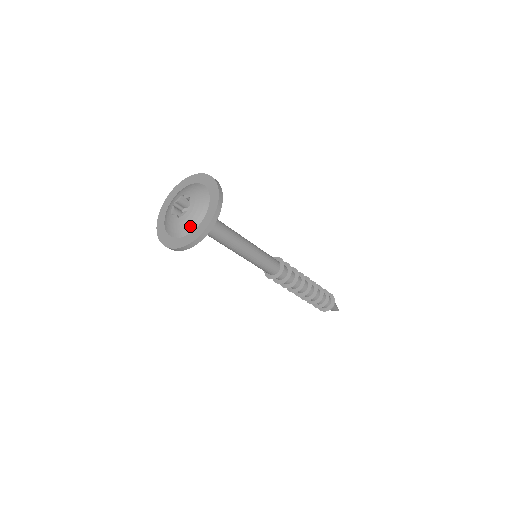
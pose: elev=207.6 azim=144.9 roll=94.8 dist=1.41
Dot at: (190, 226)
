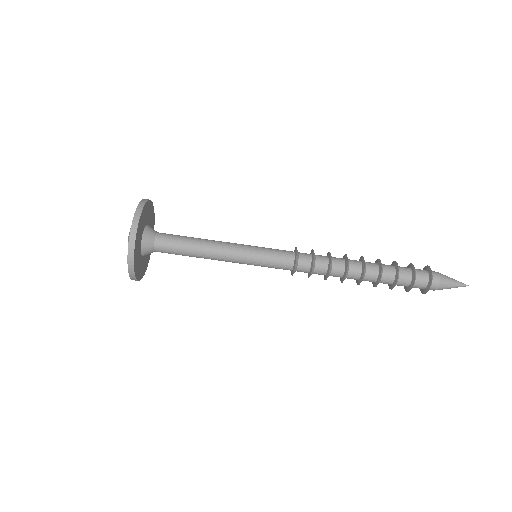
Dot at: occluded
